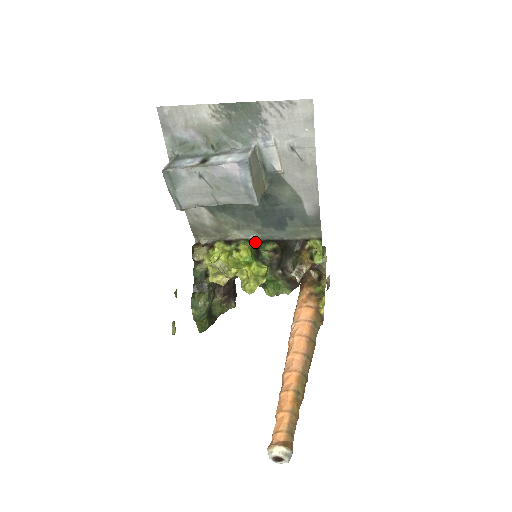
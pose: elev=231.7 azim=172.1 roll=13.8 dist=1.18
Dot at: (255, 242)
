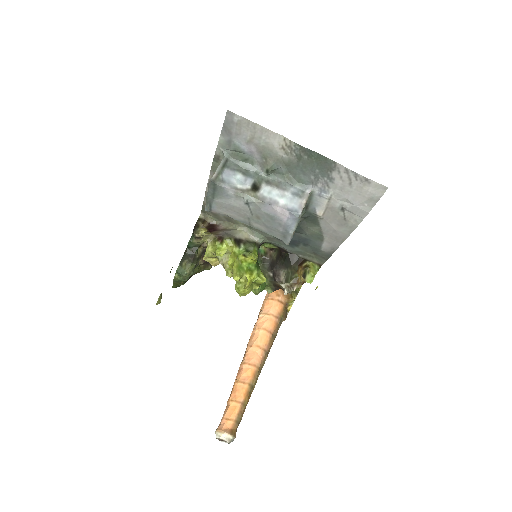
Dot at: (260, 244)
